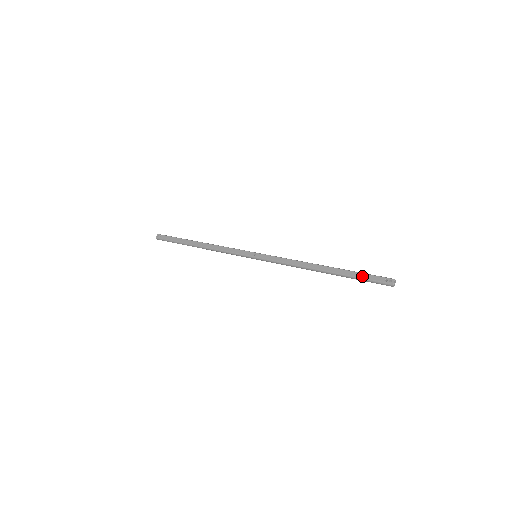
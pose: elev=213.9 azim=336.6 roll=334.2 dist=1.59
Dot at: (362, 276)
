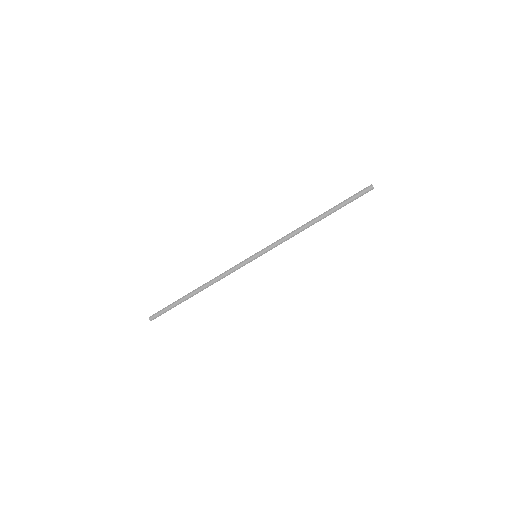
Dot at: occluded
